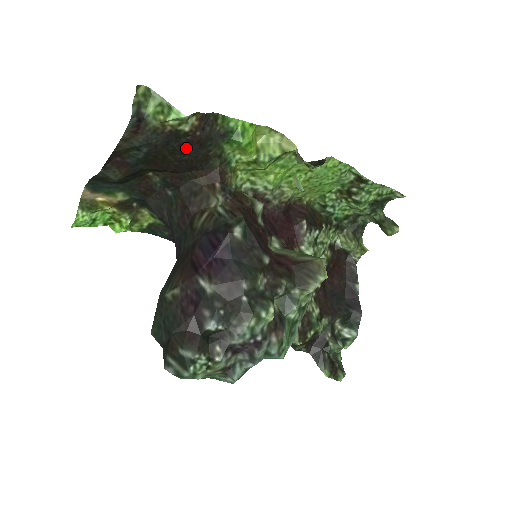
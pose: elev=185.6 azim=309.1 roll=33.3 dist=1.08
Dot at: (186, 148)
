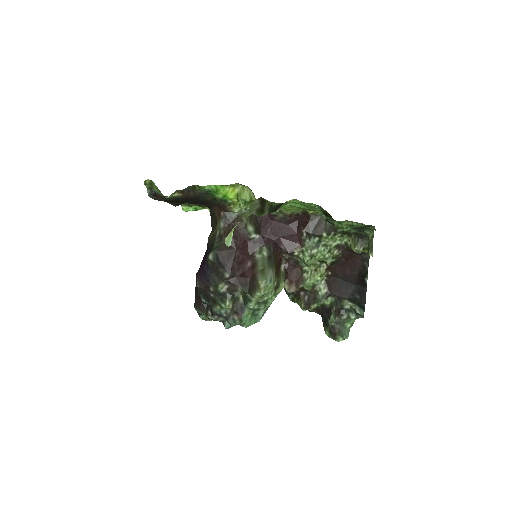
Dot at: (190, 200)
